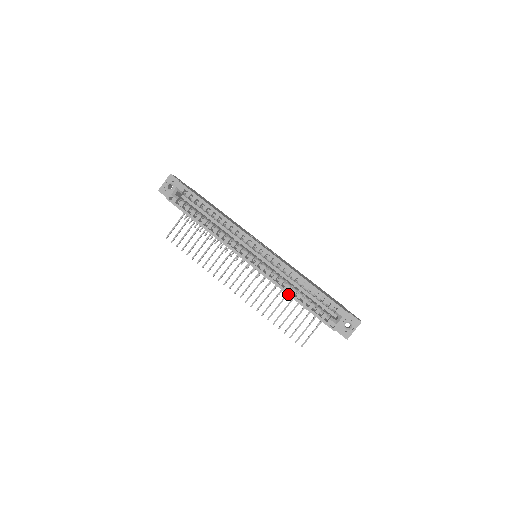
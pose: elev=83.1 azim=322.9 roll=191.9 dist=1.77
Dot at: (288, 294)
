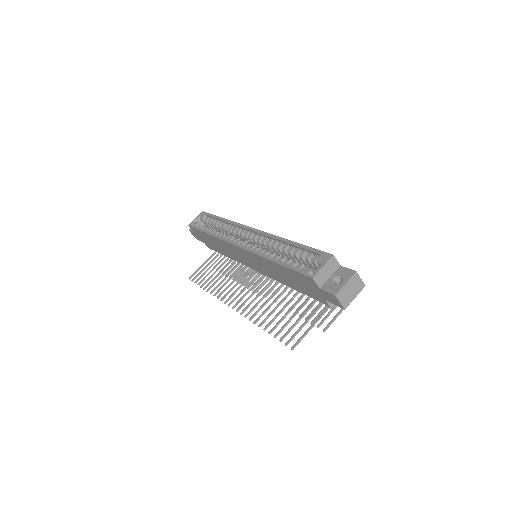
Dot at: (268, 258)
